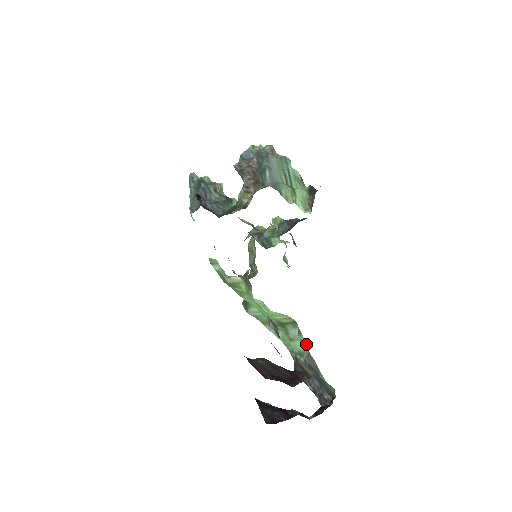
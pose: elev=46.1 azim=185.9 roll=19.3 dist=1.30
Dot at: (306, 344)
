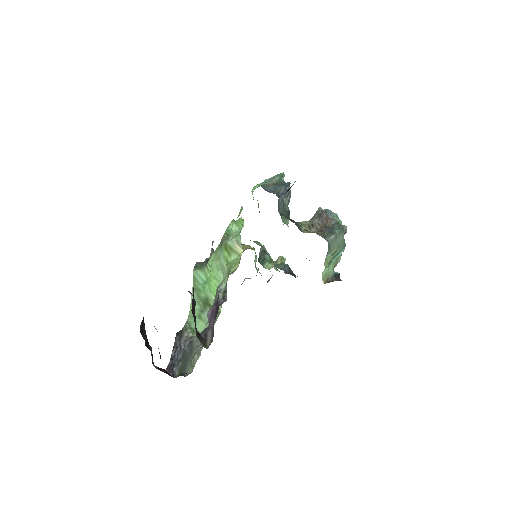
Dot at: occluded
